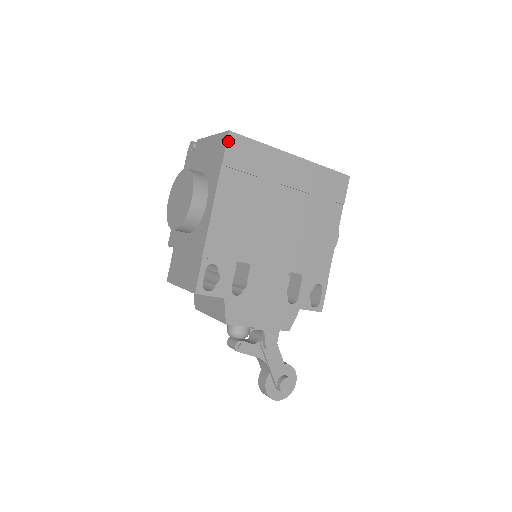
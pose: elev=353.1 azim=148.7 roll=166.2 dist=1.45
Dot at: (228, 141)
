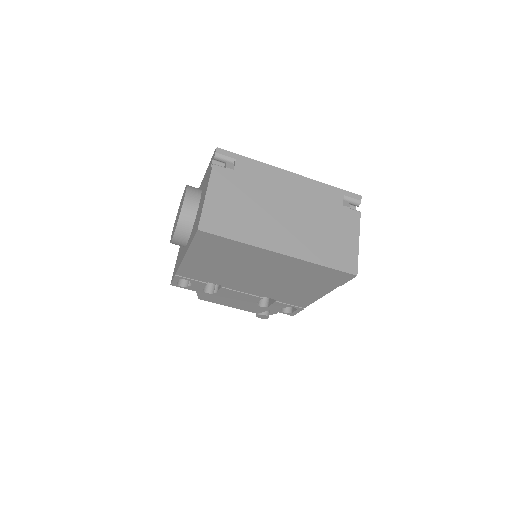
Dot at: (197, 235)
